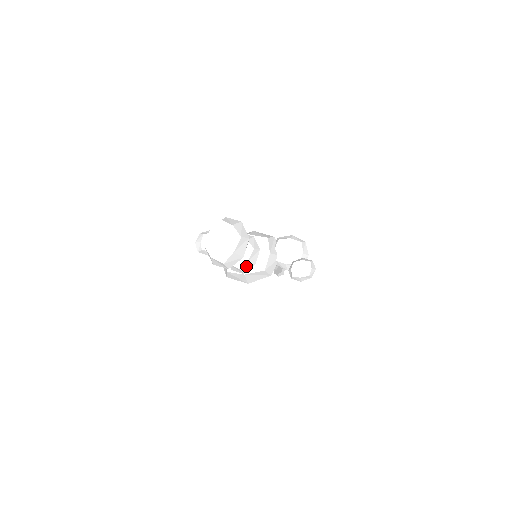
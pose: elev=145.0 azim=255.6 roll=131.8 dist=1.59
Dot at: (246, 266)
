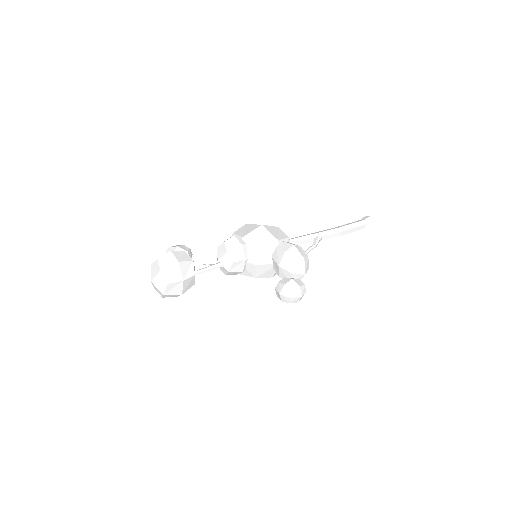
Dot at: (231, 273)
